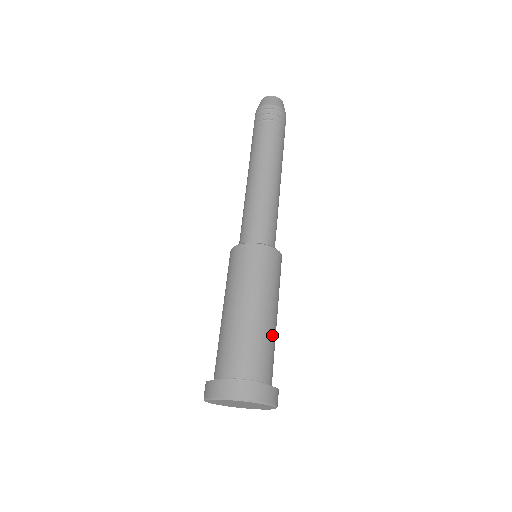
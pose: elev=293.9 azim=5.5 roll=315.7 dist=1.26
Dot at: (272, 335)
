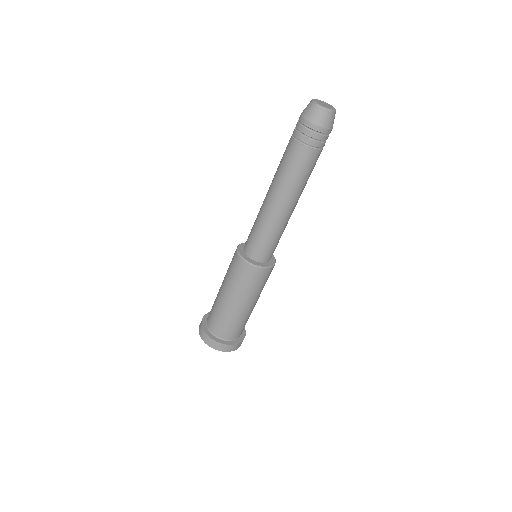
Dot at: occluded
